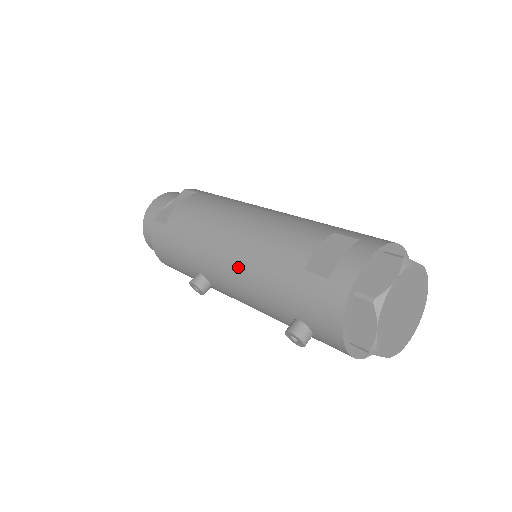
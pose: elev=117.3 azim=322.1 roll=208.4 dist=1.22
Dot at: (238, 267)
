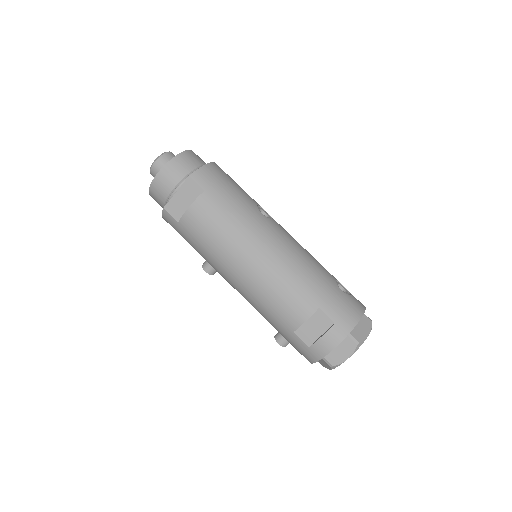
Dot at: (245, 296)
